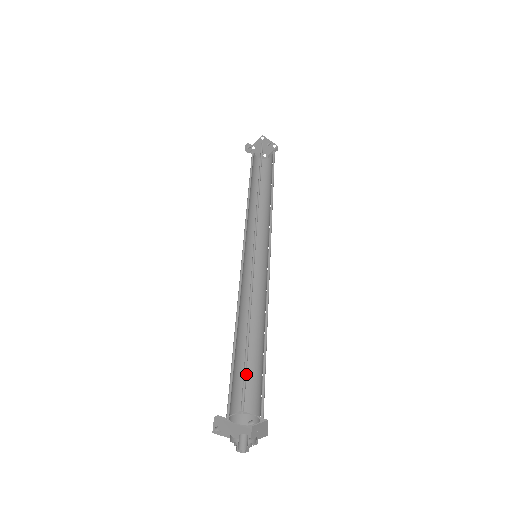
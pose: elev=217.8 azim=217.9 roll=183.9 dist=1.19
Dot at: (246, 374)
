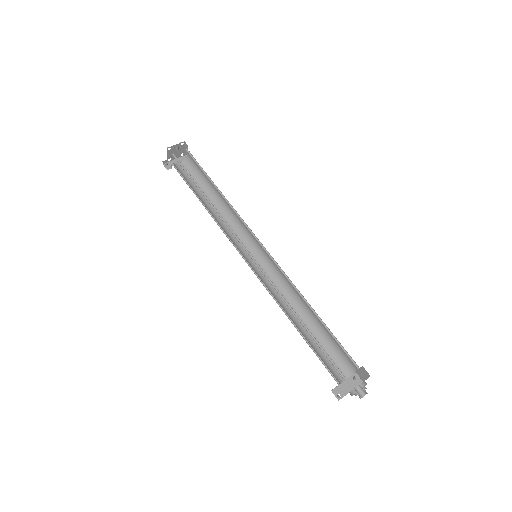
Dot at: (326, 353)
